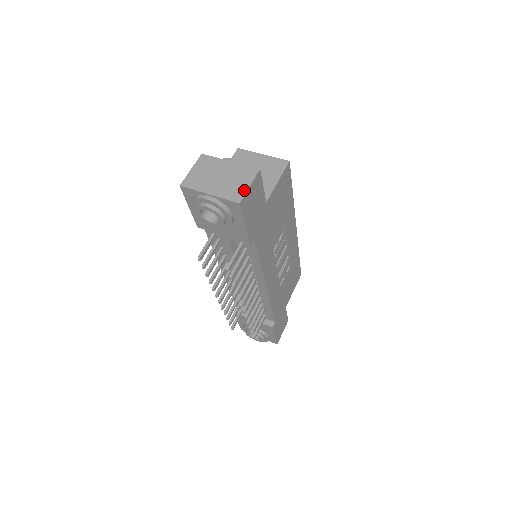
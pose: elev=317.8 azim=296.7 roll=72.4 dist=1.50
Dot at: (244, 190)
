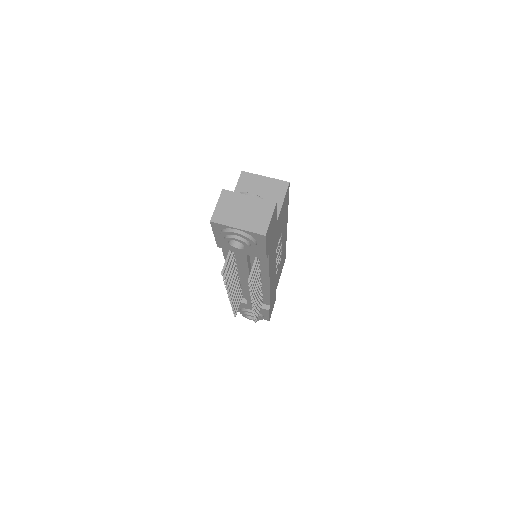
Dot at: (267, 223)
